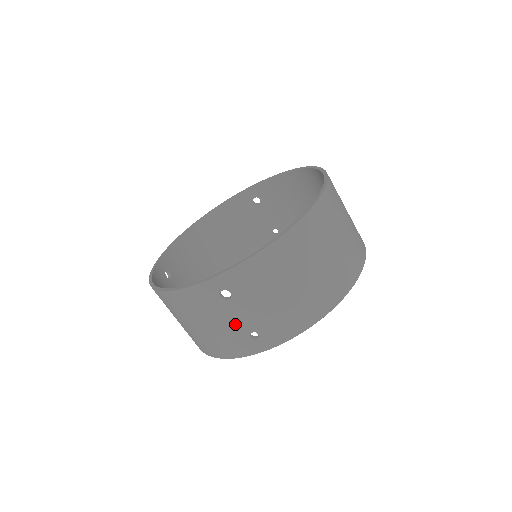
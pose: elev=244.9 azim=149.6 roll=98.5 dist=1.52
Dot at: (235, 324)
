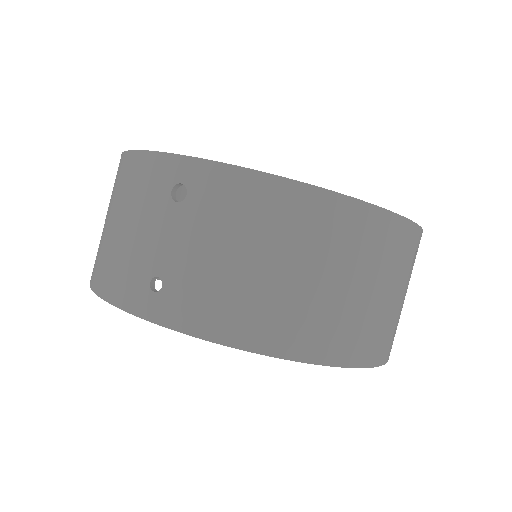
Dot at: (151, 246)
